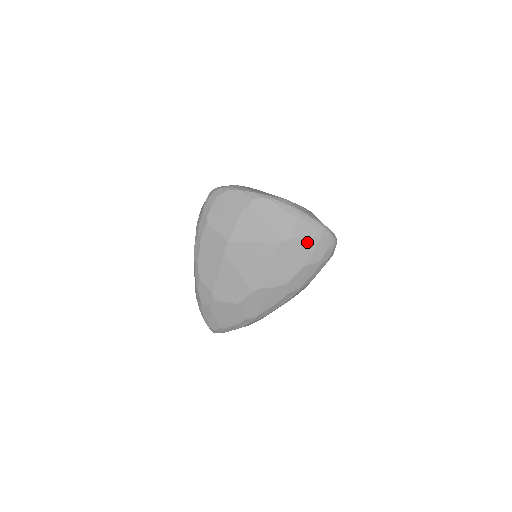
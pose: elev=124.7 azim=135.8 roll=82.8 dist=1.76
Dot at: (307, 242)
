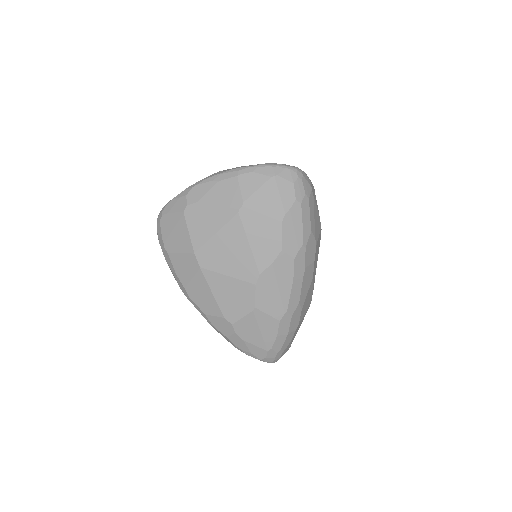
Dot at: (265, 192)
